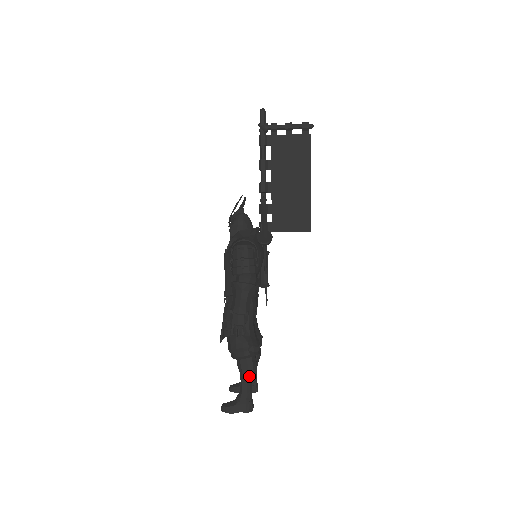
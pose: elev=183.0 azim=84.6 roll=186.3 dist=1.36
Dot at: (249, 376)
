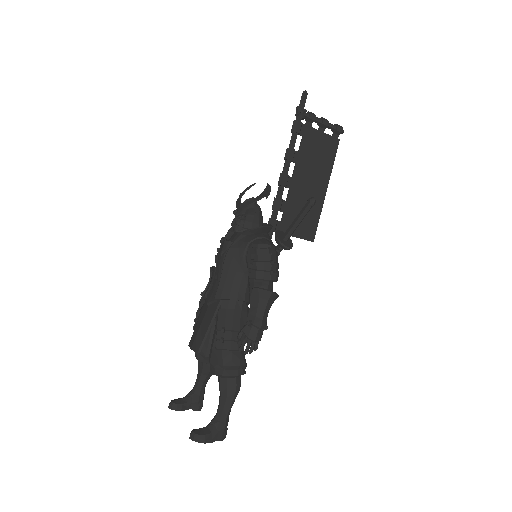
Dot at: (234, 398)
